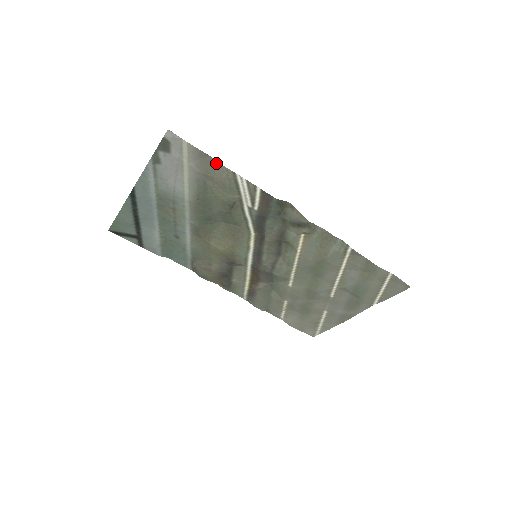
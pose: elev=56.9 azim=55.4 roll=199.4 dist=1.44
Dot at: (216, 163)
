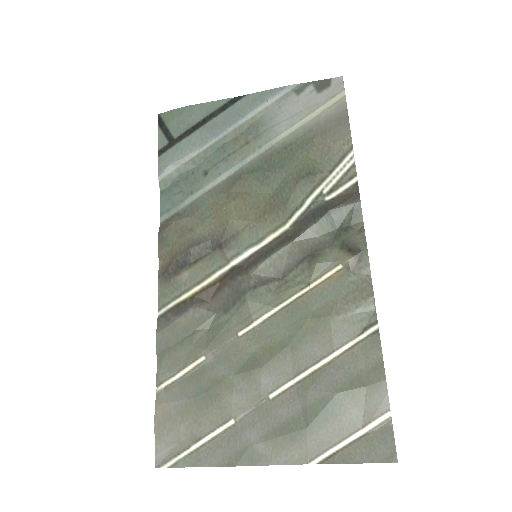
Dot at: (347, 128)
